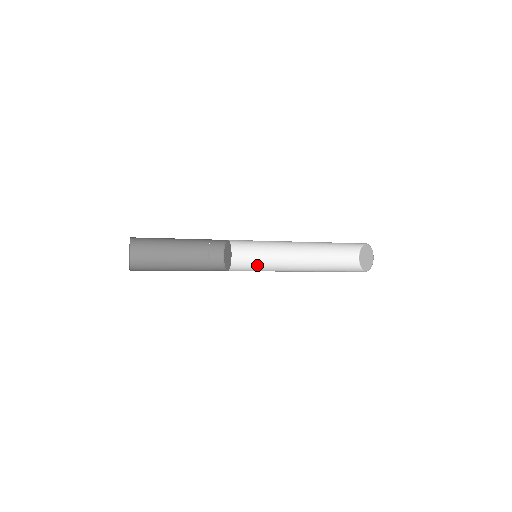
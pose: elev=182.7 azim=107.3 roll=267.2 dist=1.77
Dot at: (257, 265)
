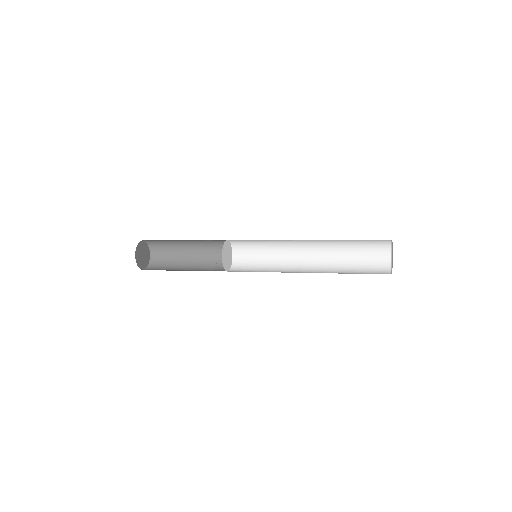
Dot at: (264, 264)
